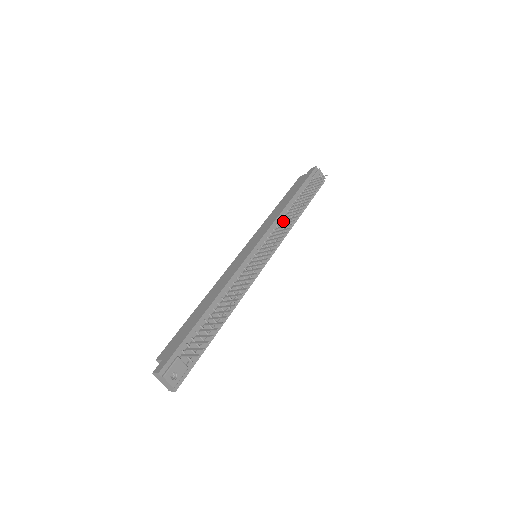
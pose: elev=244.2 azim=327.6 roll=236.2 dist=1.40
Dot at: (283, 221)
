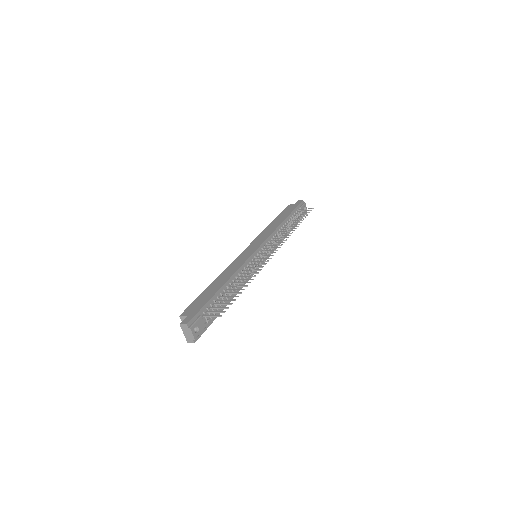
Dot at: (278, 235)
